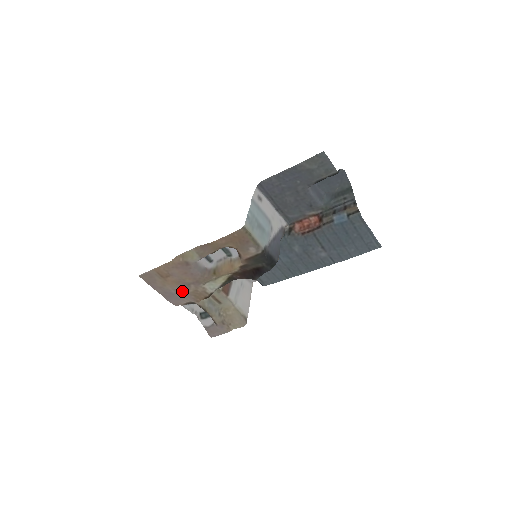
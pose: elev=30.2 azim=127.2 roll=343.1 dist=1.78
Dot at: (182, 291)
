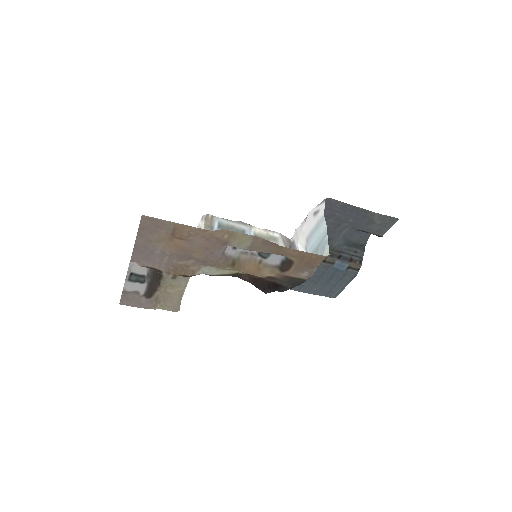
Dot at: (169, 257)
